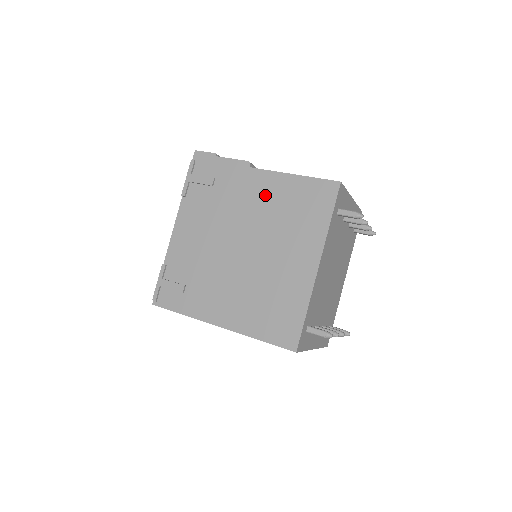
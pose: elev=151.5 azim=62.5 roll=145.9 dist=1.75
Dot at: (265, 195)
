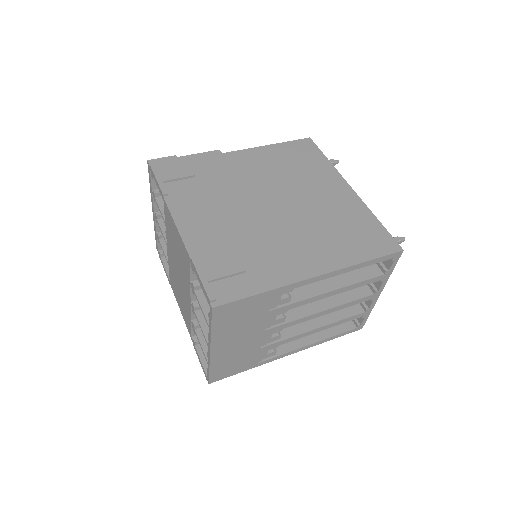
Dot at: (257, 164)
